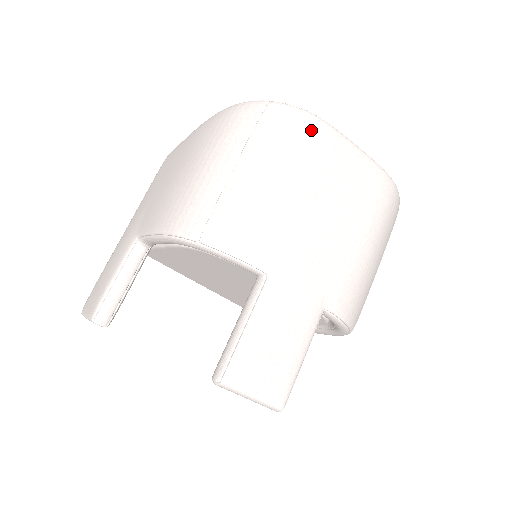
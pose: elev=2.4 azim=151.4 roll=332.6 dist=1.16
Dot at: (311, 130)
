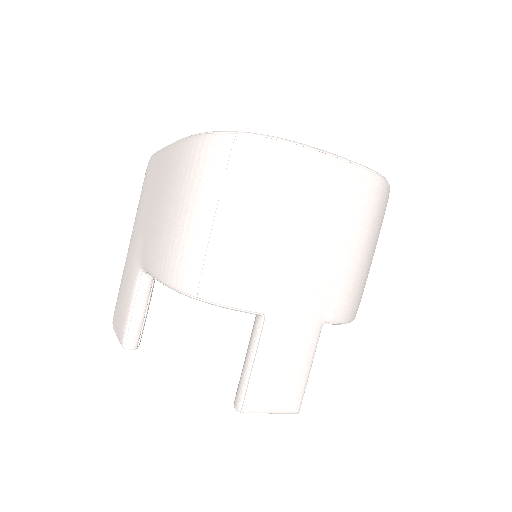
Dot at: (284, 161)
